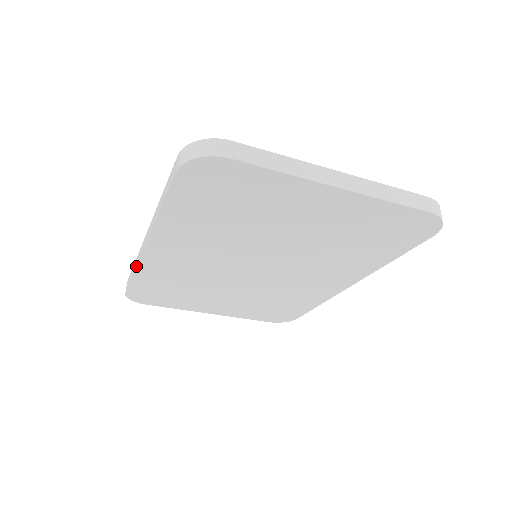
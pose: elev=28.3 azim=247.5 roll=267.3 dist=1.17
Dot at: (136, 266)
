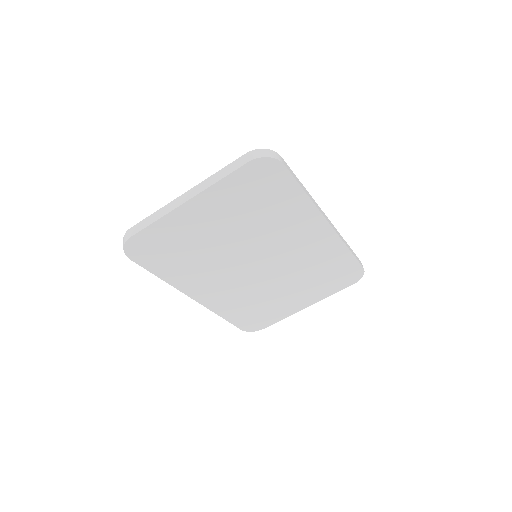
Dot at: occluded
